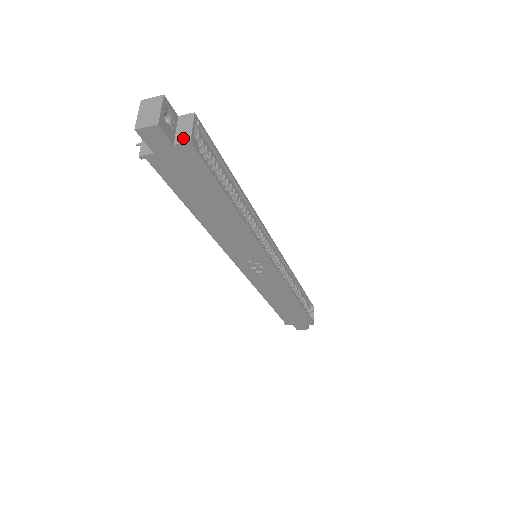
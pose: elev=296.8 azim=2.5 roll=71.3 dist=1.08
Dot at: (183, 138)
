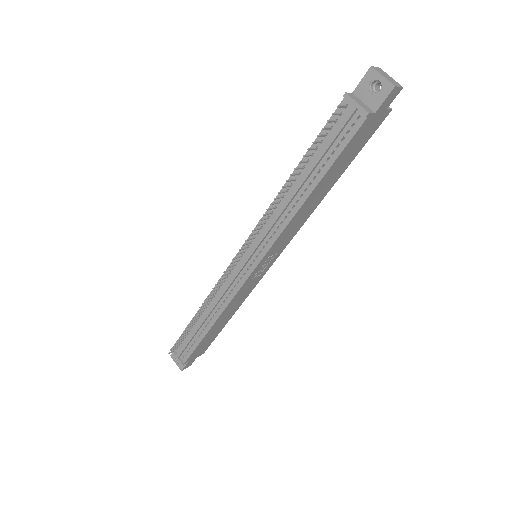
Dot at: occluded
